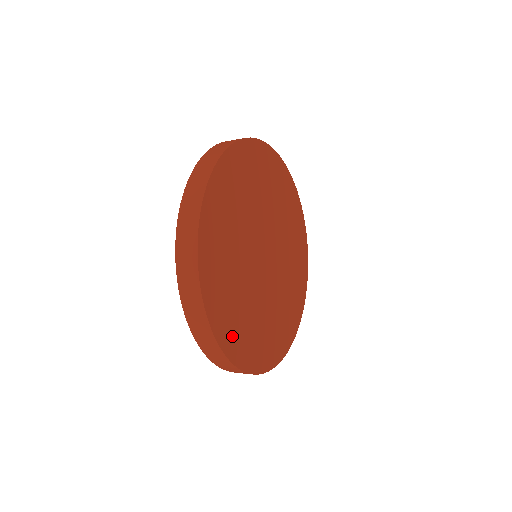
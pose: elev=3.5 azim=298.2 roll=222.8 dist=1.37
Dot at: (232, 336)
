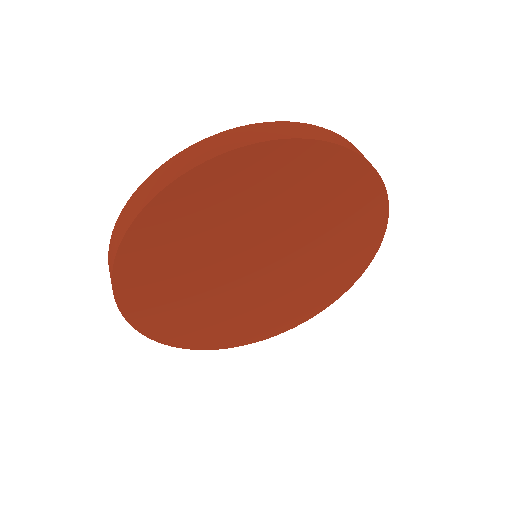
Dot at: (192, 336)
